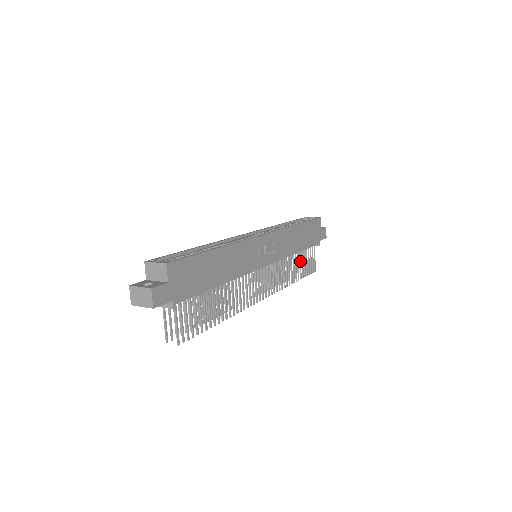
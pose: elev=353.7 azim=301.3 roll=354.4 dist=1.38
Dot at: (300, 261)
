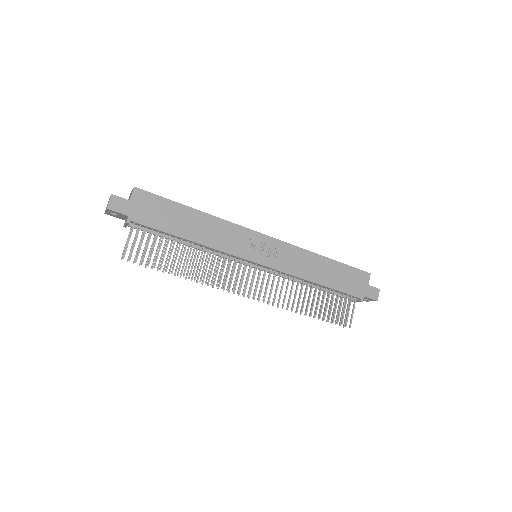
Dot at: (323, 299)
